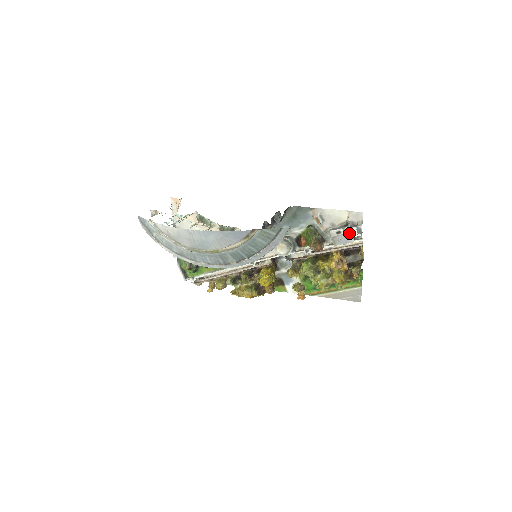
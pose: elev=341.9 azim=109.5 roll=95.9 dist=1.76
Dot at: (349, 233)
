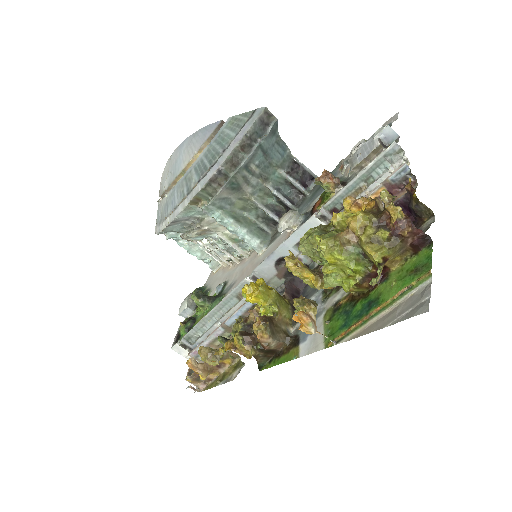
Dot at: (372, 137)
